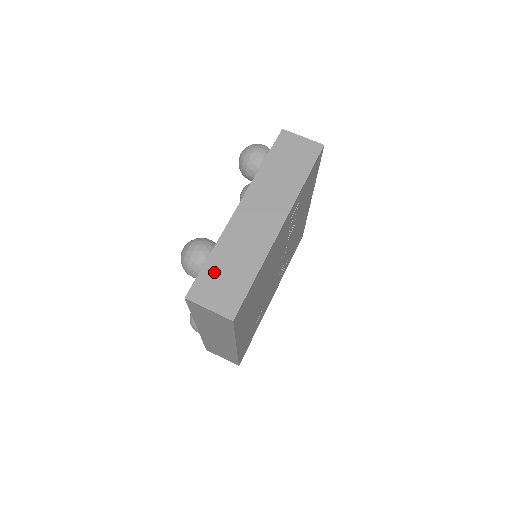
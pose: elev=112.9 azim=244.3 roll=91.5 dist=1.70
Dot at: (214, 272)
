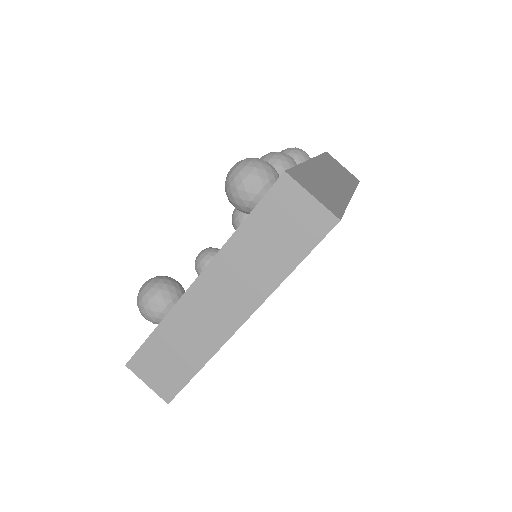
Dot at: (156, 350)
